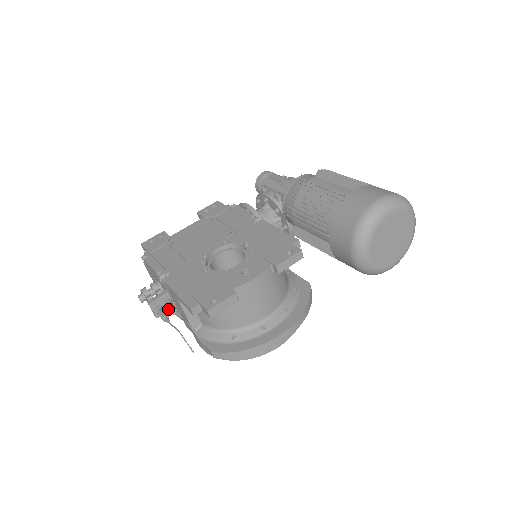
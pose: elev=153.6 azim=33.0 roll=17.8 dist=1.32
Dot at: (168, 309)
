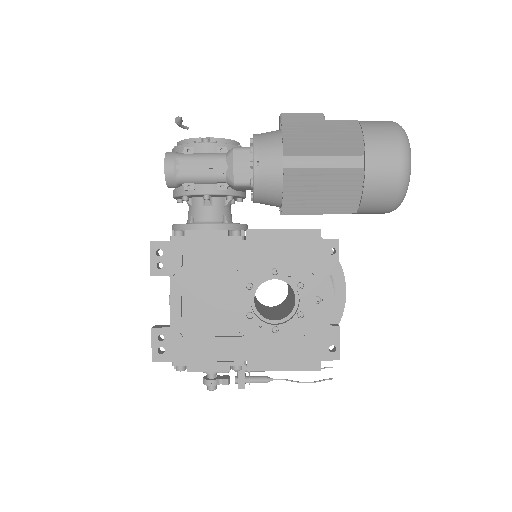
Dot at: occluded
